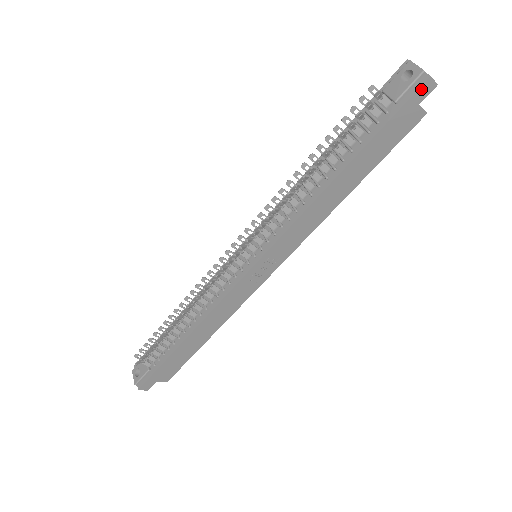
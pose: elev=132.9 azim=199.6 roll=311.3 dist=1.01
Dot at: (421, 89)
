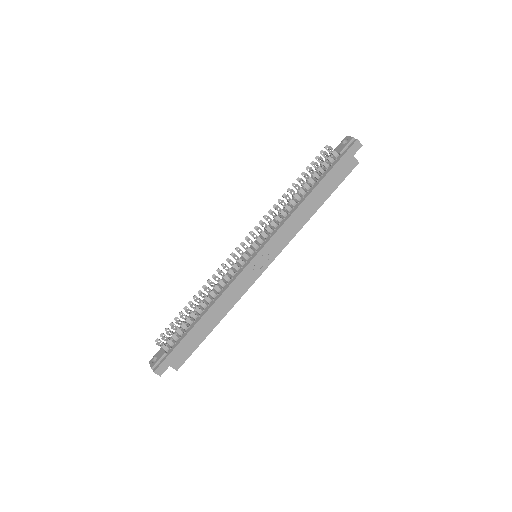
Dot at: (353, 146)
